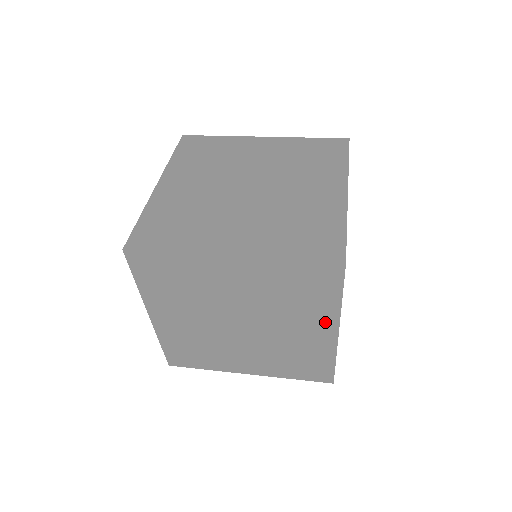
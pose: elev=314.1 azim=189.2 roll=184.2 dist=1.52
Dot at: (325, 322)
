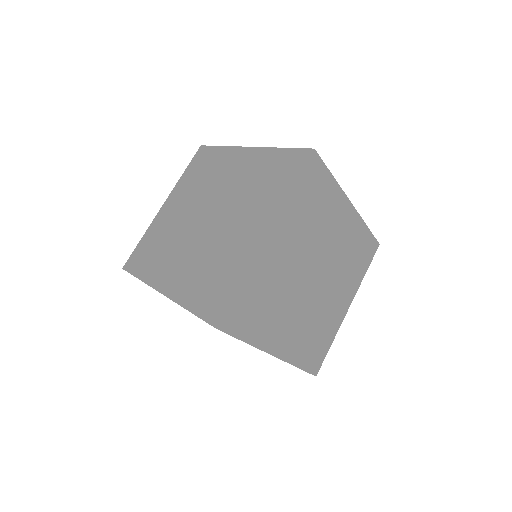
Dot at: occluded
